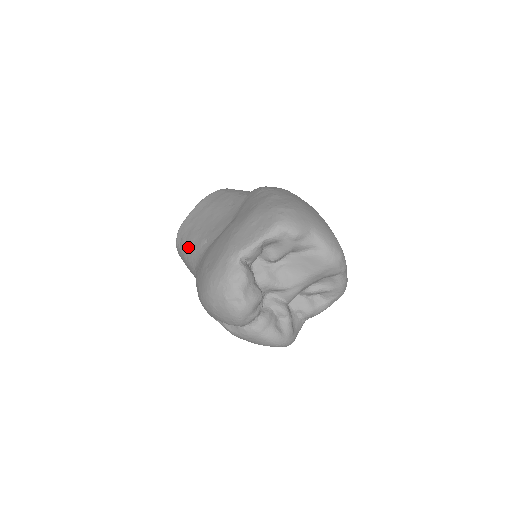
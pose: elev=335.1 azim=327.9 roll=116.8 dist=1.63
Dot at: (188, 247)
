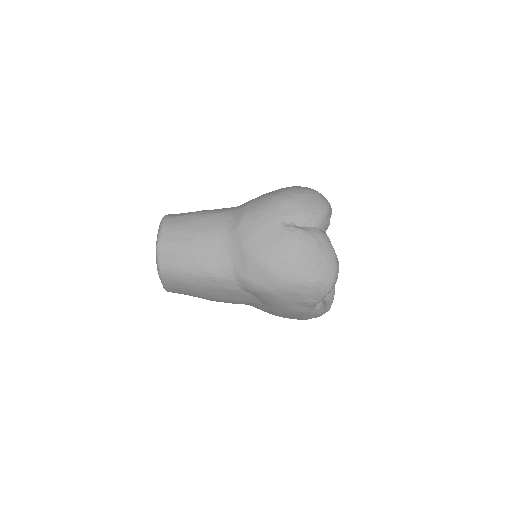
Dot at: (204, 210)
